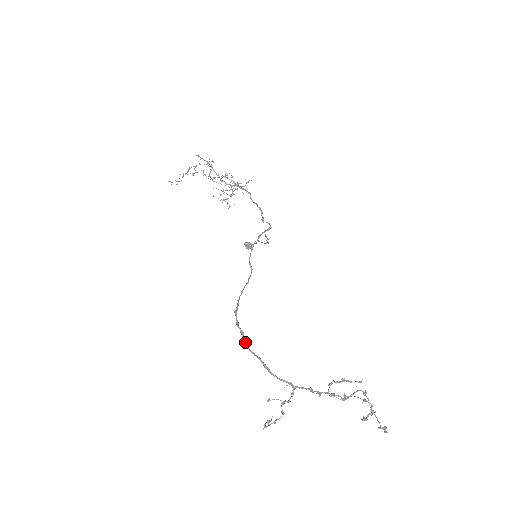
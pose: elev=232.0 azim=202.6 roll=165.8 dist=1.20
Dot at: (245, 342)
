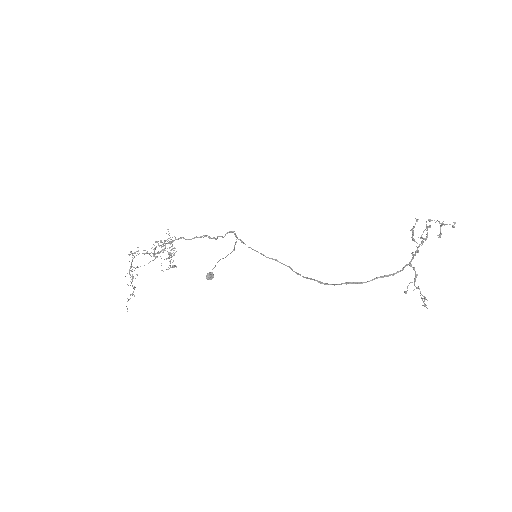
Dot at: (359, 283)
